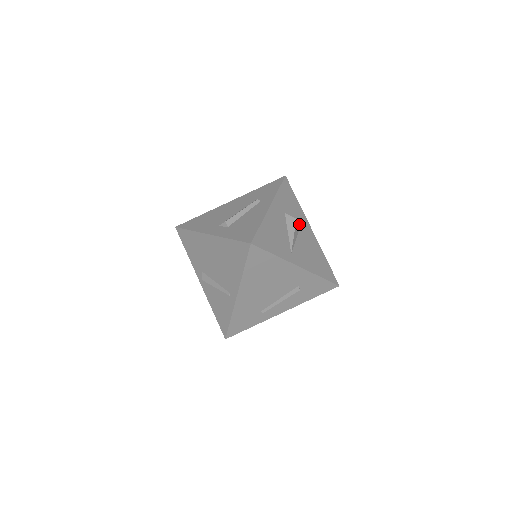
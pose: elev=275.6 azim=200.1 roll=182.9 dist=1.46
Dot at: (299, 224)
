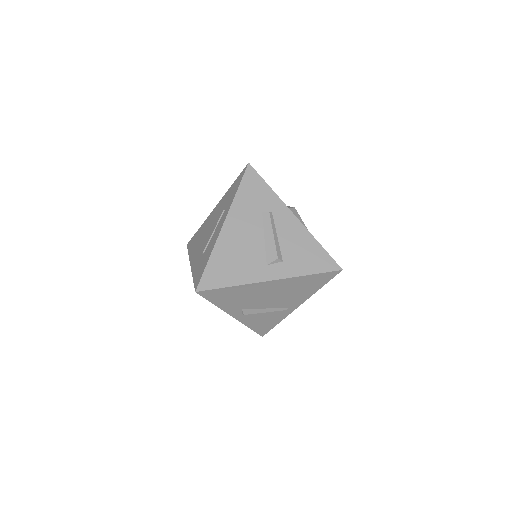
Dot at: occluded
